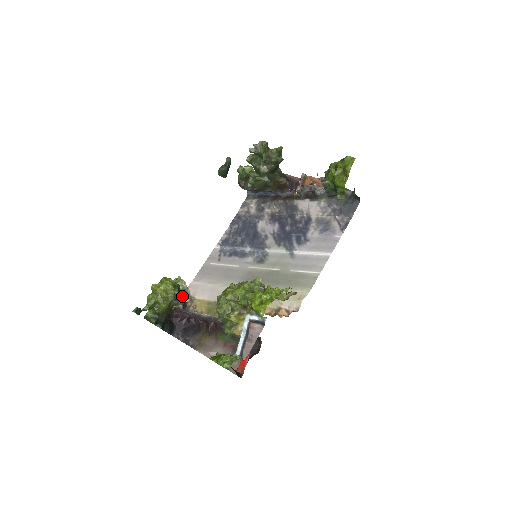
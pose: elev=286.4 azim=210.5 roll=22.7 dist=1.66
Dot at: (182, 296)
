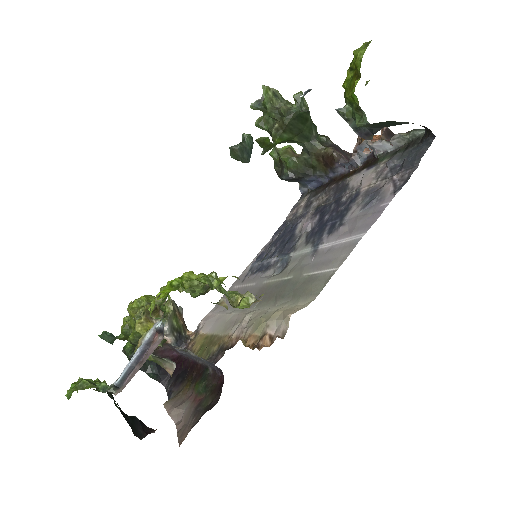
Dot at: occluded
